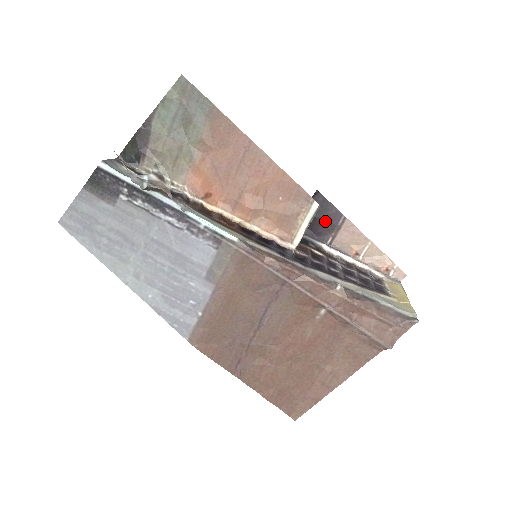
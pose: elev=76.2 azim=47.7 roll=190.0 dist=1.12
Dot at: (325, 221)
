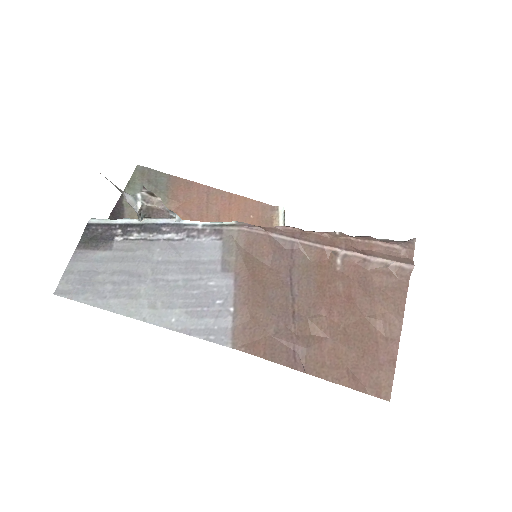
Dot at: occluded
